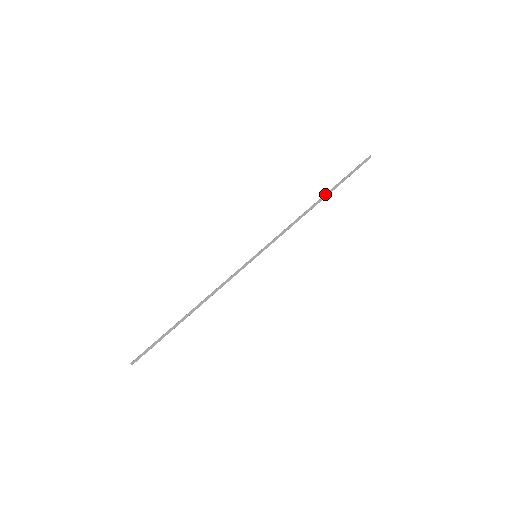
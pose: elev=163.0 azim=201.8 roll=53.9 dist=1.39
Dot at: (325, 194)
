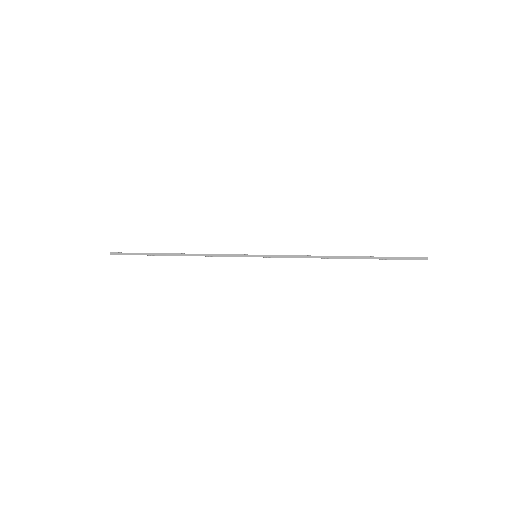
Dot at: (355, 256)
